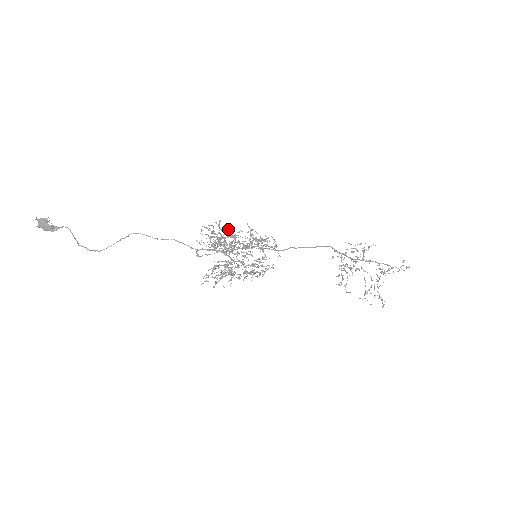
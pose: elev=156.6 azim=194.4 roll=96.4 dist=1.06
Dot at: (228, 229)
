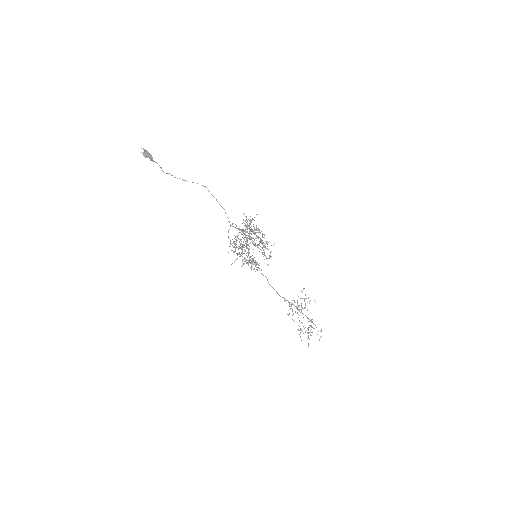
Dot at: occluded
